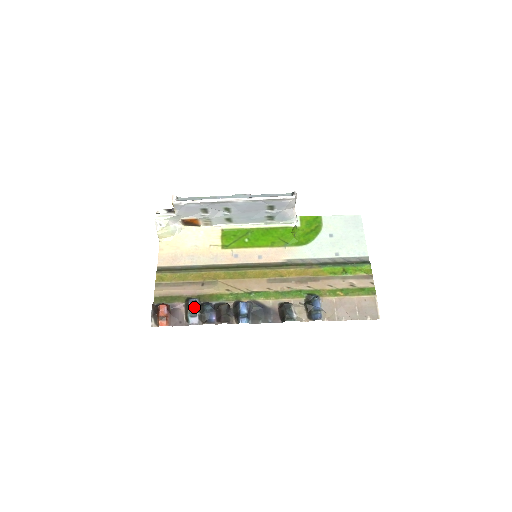
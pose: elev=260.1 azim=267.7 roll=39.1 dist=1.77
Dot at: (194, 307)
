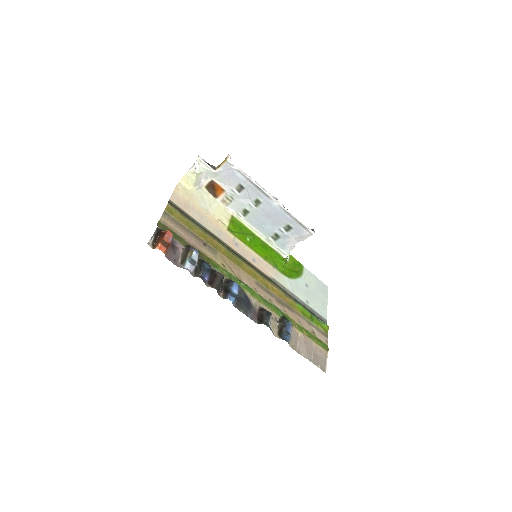
Dot at: (197, 256)
